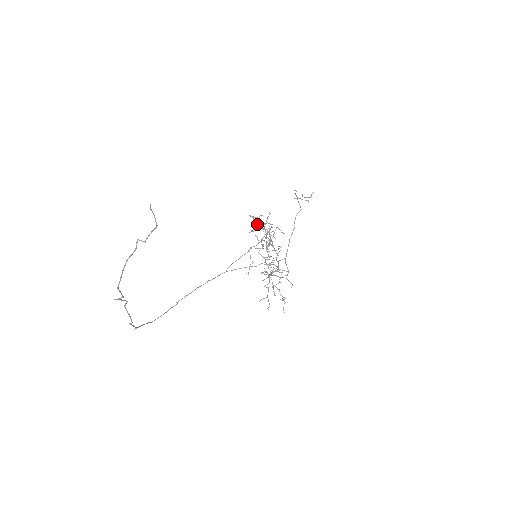
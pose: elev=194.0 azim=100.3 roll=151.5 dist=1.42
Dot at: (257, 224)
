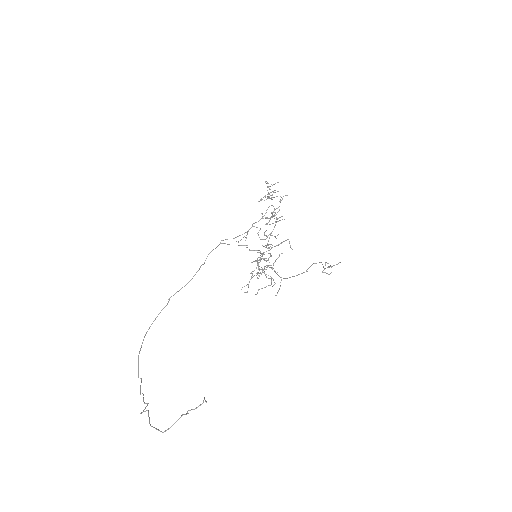
Dot at: (269, 198)
